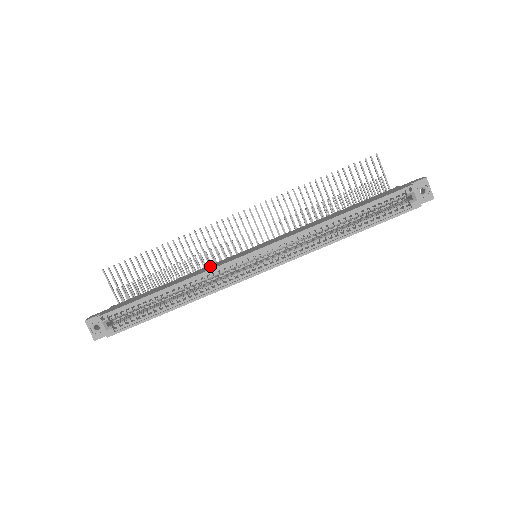
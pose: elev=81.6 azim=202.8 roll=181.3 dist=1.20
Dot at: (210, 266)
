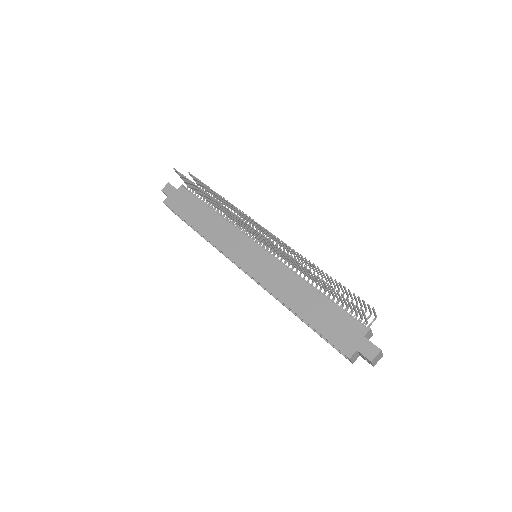
Dot at: (228, 234)
